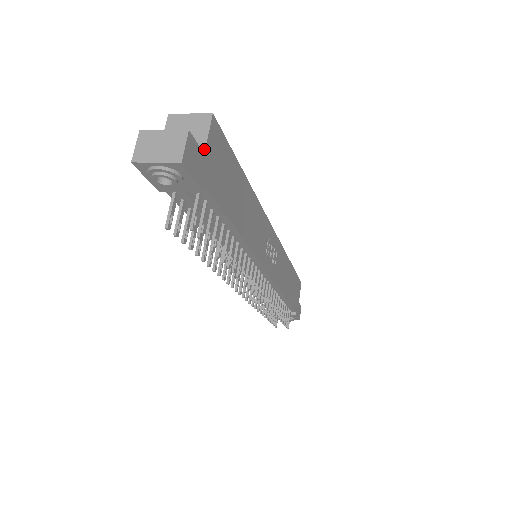
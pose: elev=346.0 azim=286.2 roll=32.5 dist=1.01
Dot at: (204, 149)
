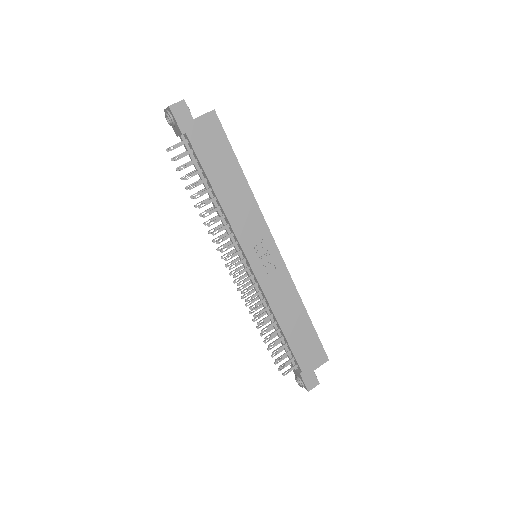
Dot at: (196, 118)
